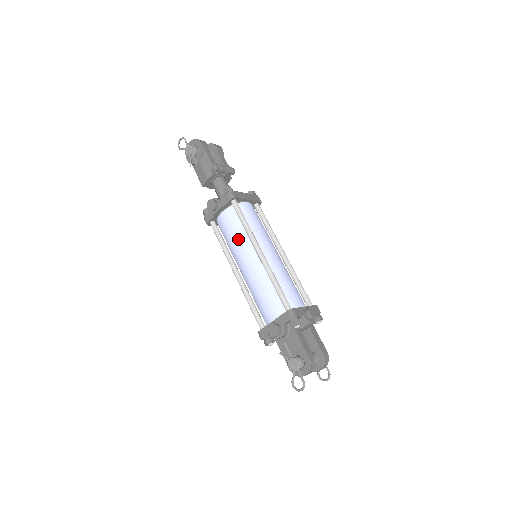
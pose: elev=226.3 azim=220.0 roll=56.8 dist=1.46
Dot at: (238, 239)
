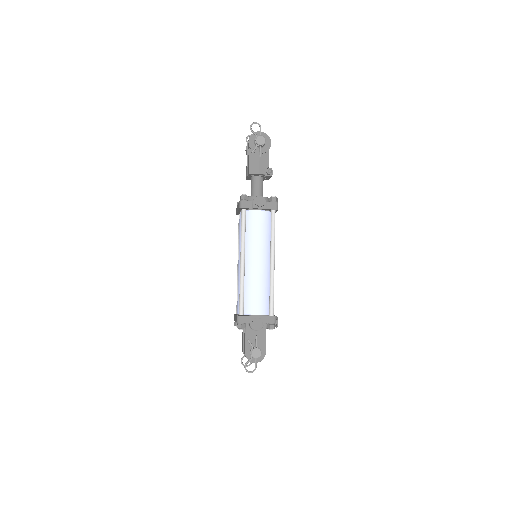
Dot at: (262, 240)
